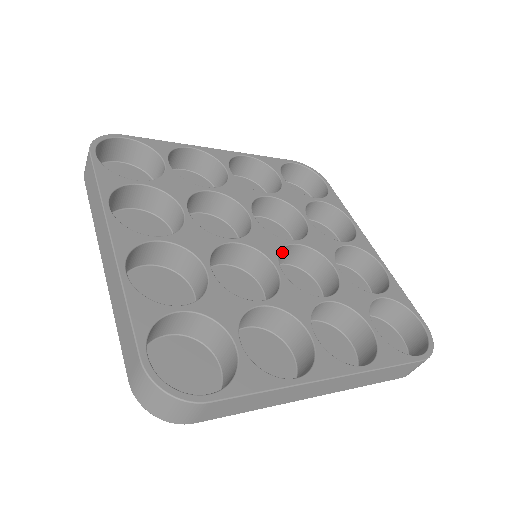
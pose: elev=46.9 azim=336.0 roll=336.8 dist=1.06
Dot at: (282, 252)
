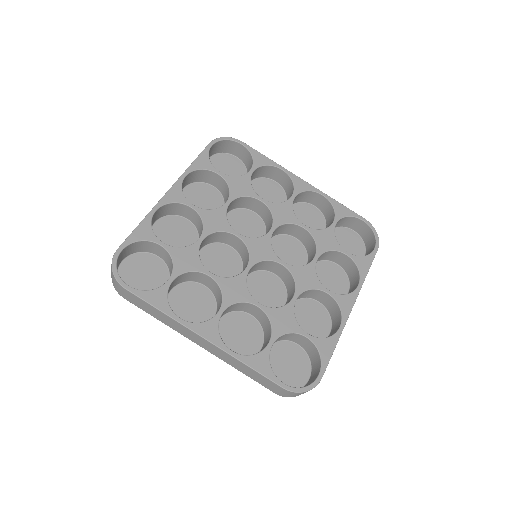
Dot at: (271, 264)
